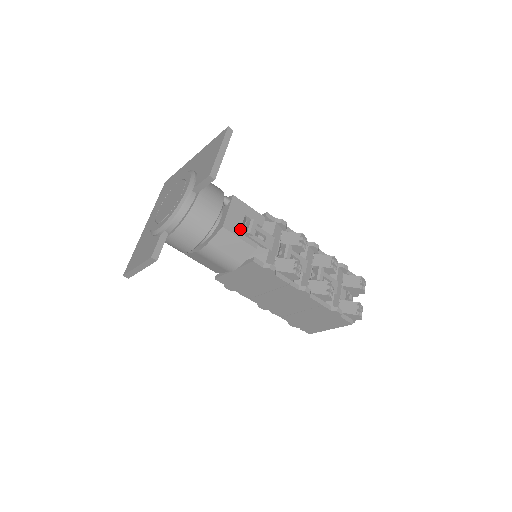
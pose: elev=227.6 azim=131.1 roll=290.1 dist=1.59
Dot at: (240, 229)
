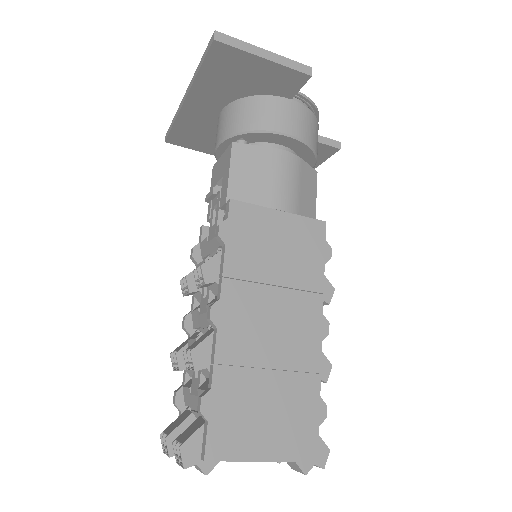
Dot at: occluded
